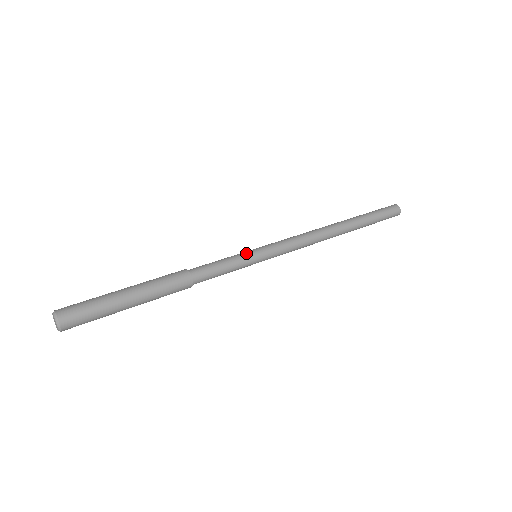
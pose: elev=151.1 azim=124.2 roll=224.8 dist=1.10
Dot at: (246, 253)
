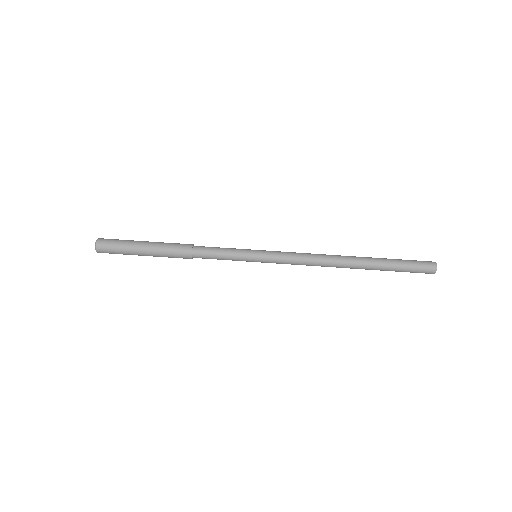
Dot at: (246, 250)
